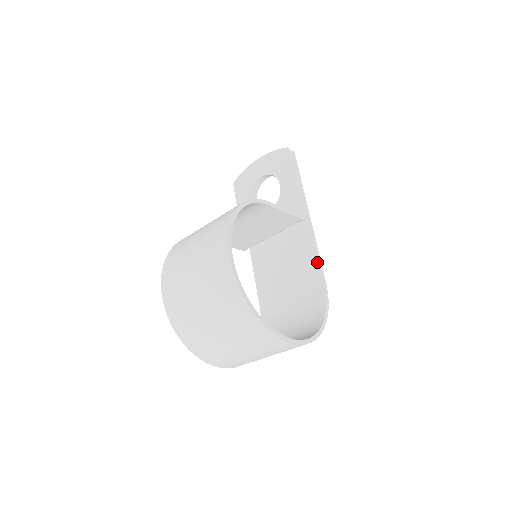
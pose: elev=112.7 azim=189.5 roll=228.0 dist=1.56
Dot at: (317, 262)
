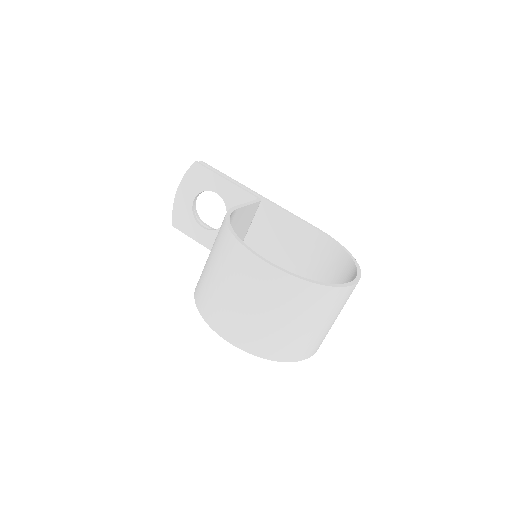
Dot at: (299, 221)
